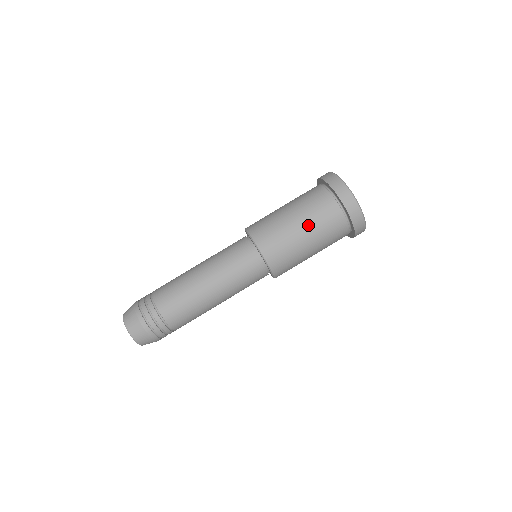
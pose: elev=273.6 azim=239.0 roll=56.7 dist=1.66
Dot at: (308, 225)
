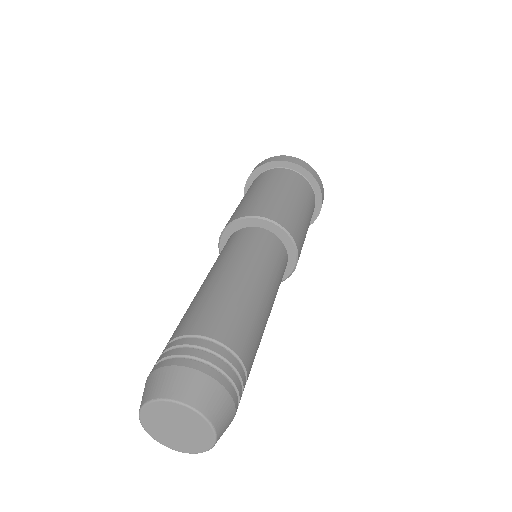
Dot at: (301, 200)
